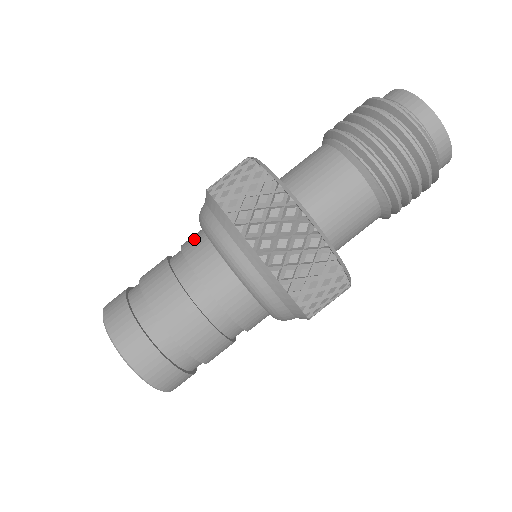
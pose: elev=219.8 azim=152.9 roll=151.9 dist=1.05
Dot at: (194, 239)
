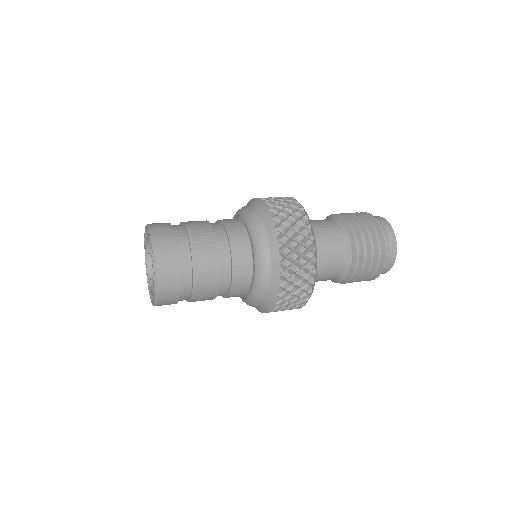
Dot at: (242, 243)
